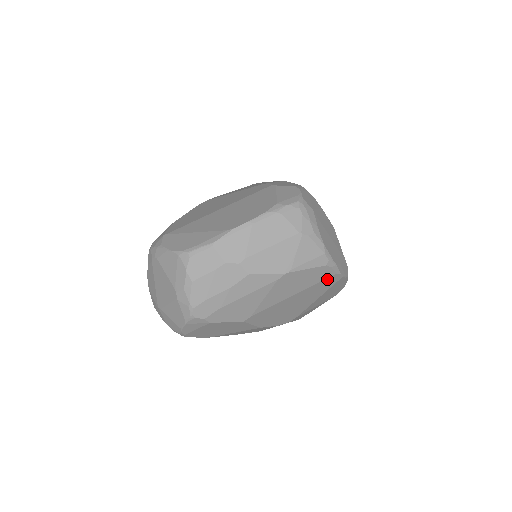
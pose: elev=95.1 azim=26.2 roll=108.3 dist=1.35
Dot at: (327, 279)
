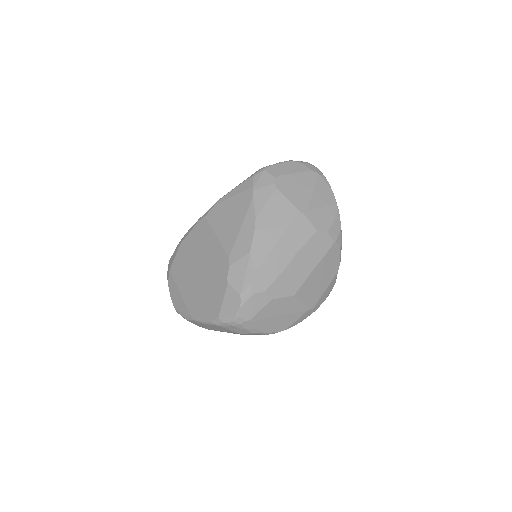
Dot at: occluded
